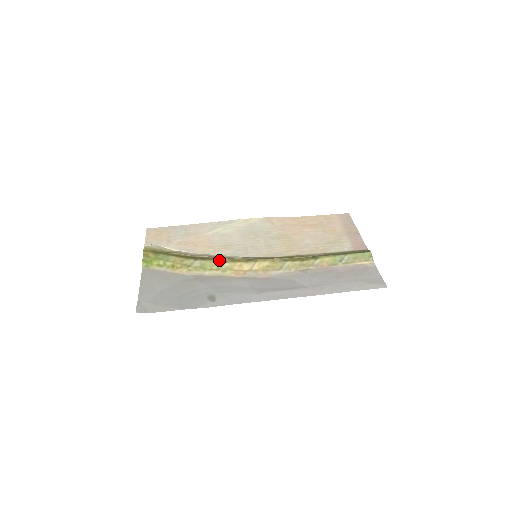
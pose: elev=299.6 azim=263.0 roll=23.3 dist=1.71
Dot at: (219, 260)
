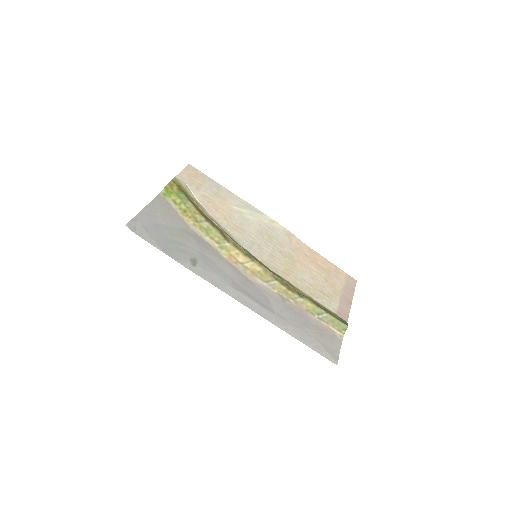
Dot at: (224, 236)
